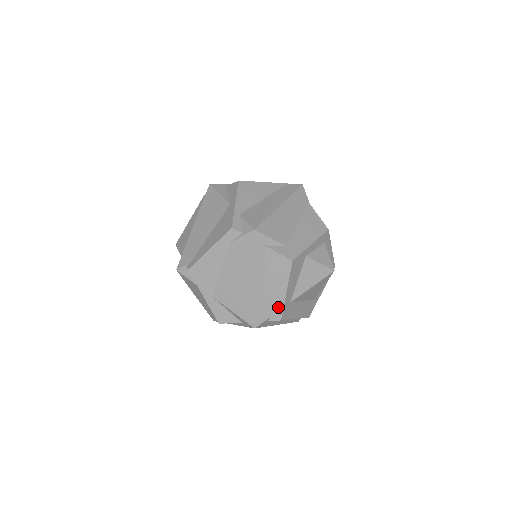
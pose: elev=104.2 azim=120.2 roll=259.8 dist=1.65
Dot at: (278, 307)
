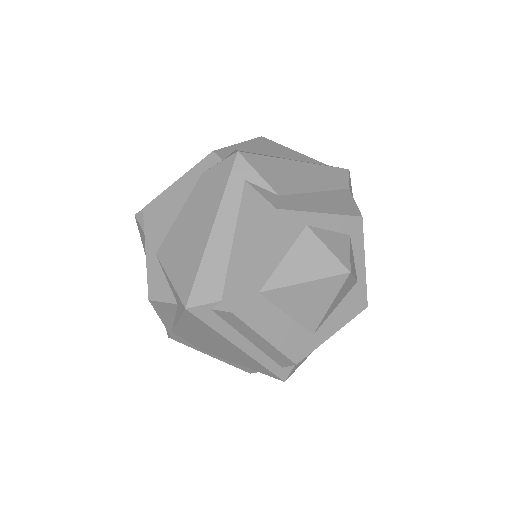
Dot at: (234, 287)
